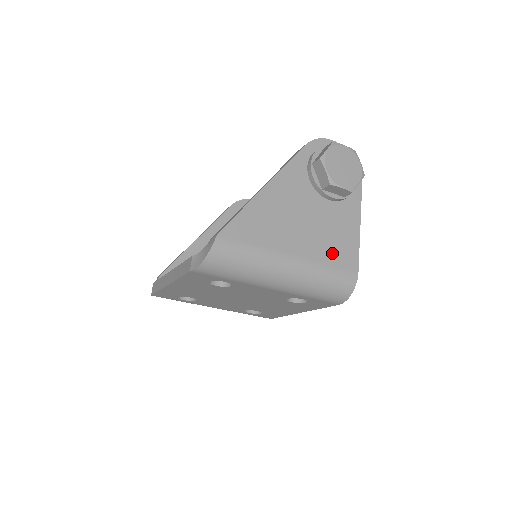
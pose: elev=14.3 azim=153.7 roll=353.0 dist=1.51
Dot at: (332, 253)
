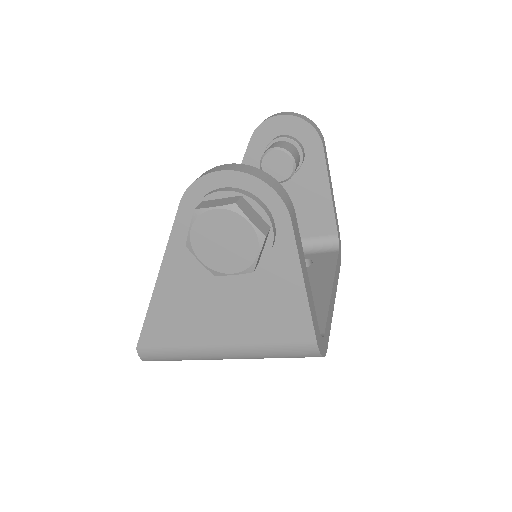
Dot at: (270, 330)
